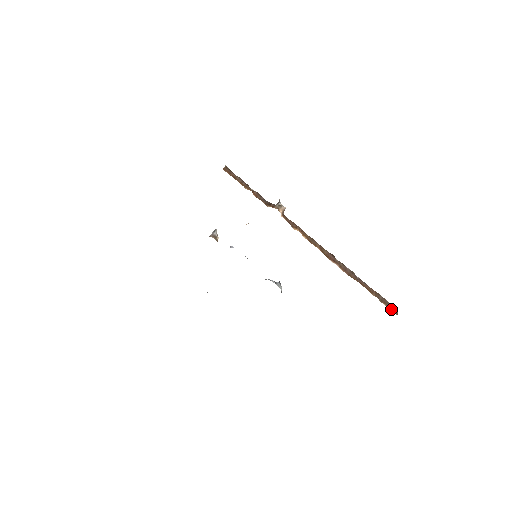
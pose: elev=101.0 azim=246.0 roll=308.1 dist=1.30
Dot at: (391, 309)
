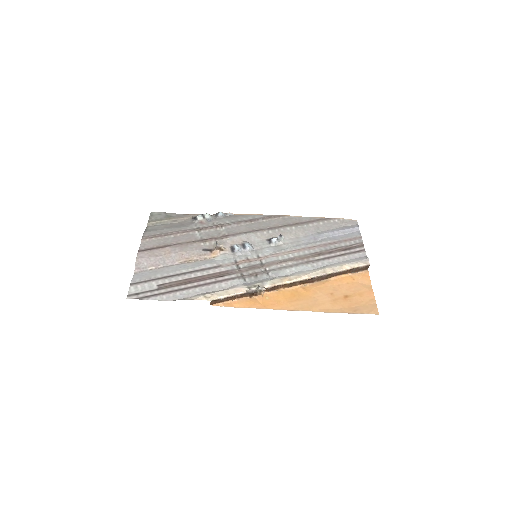
Dot at: (363, 270)
